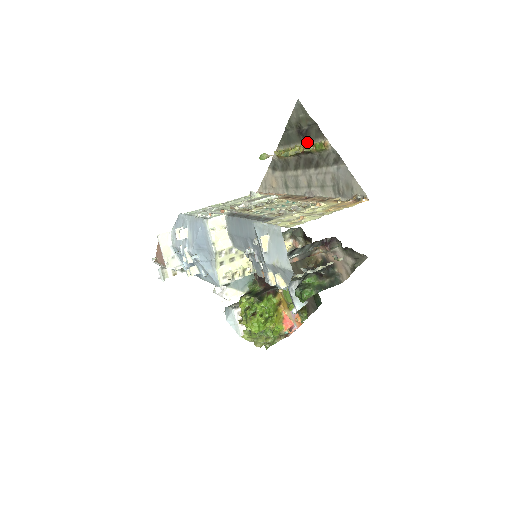
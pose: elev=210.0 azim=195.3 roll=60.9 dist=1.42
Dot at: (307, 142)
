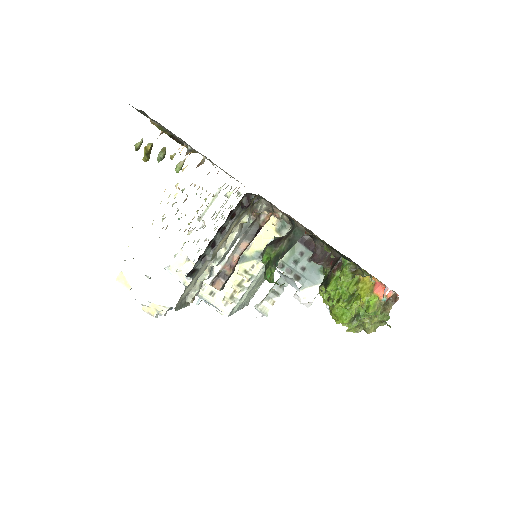
Dot at: occluded
